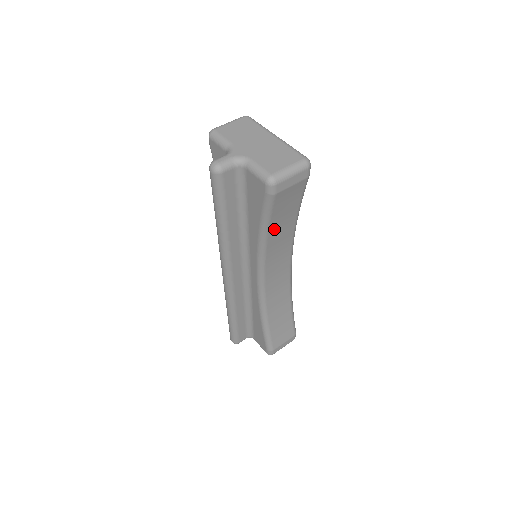
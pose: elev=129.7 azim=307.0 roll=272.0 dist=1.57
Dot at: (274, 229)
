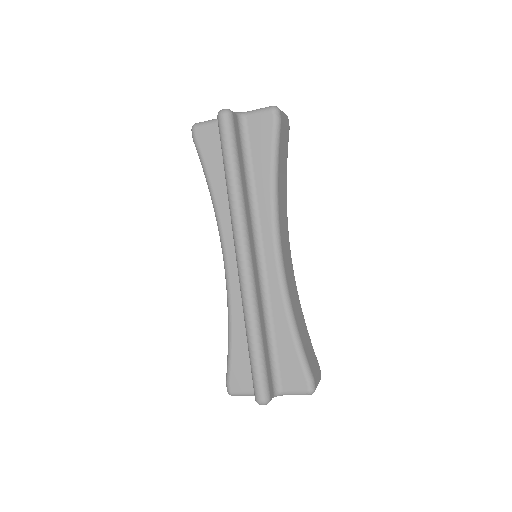
Dot at: (280, 178)
